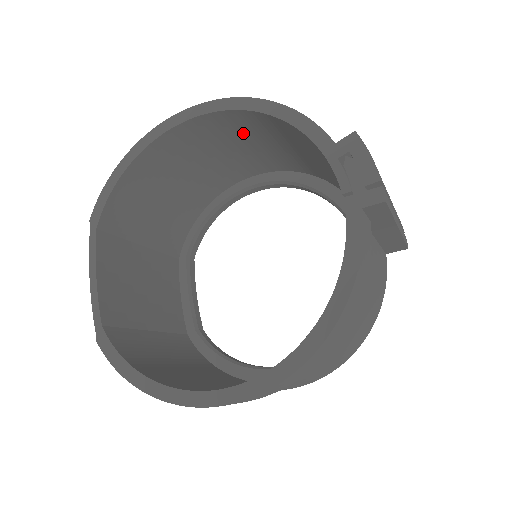
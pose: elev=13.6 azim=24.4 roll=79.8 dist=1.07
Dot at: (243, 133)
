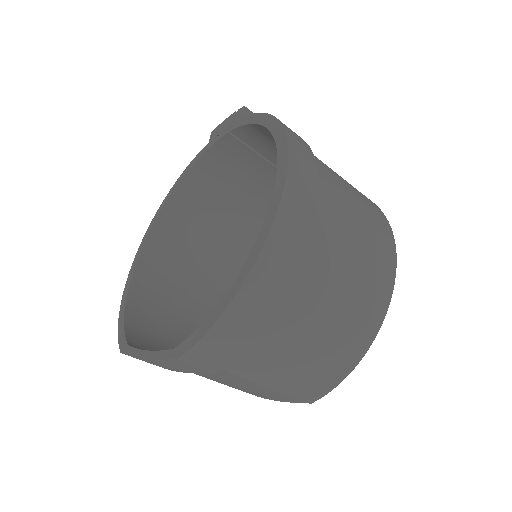
Dot at: (185, 239)
